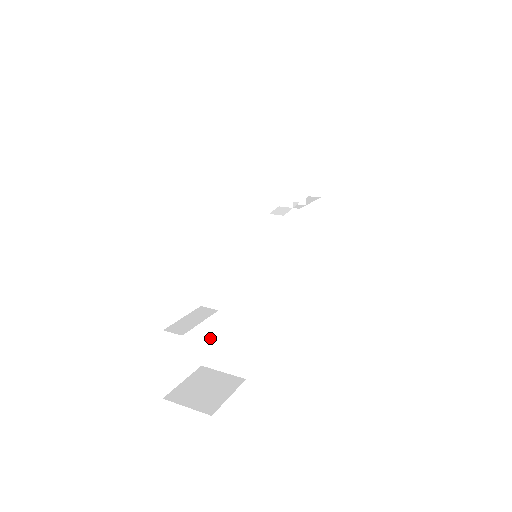
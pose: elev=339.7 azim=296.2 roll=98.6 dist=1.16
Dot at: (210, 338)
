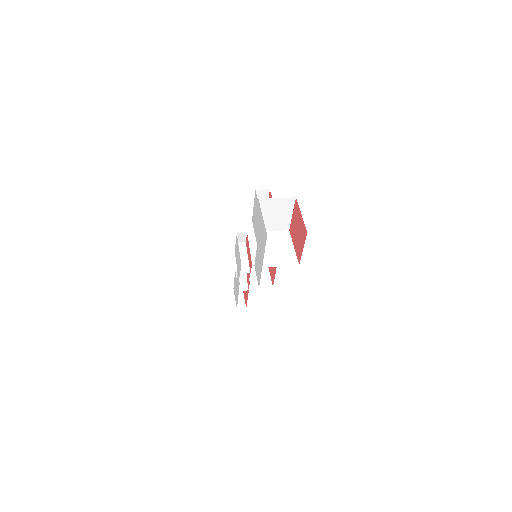
Dot at: (265, 248)
